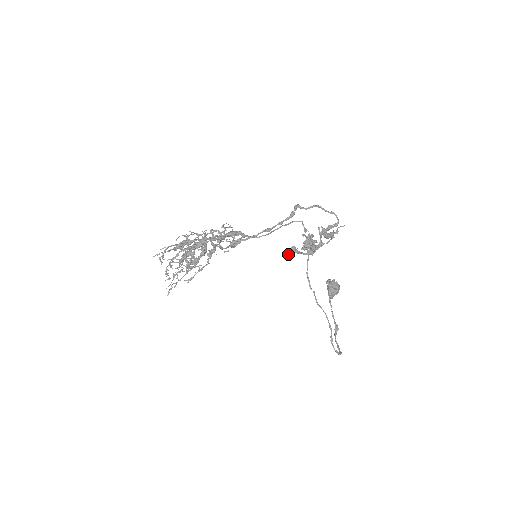
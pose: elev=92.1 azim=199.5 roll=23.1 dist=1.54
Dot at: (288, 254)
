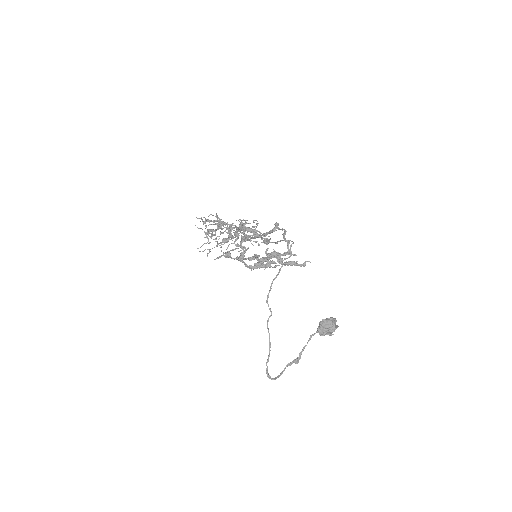
Dot at: (220, 256)
